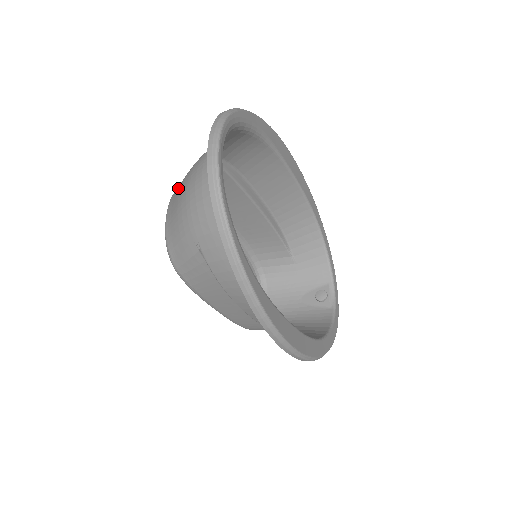
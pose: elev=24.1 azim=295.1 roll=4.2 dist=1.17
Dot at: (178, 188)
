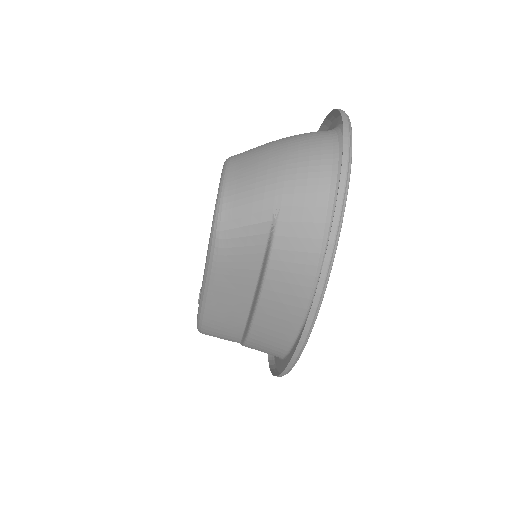
Dot at: (251, 154)
